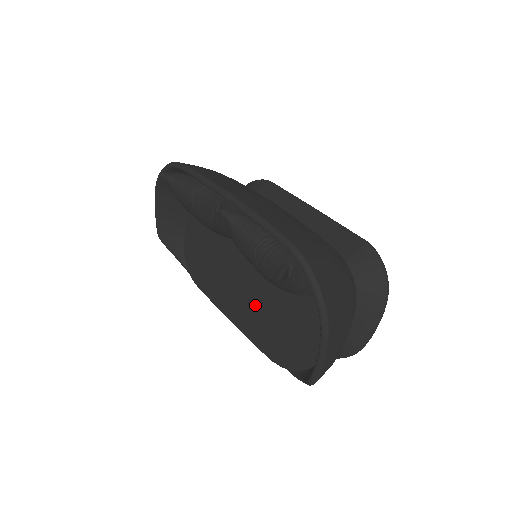
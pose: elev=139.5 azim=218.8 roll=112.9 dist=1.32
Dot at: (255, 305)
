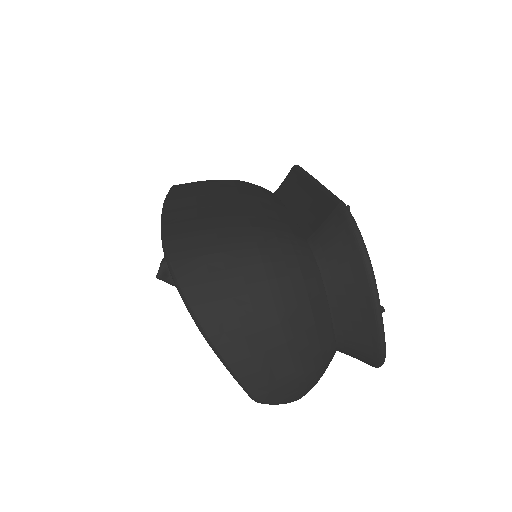
Dot at: occluded
